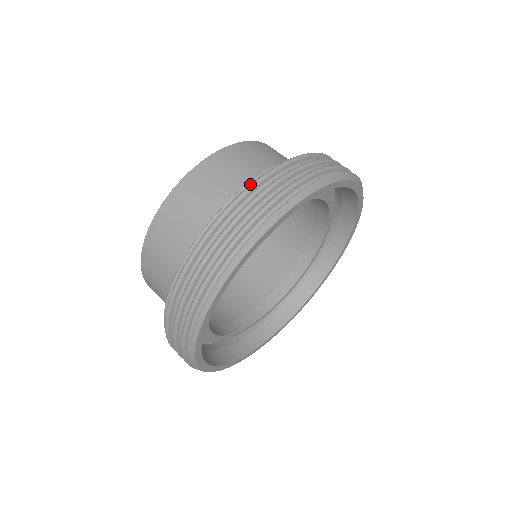
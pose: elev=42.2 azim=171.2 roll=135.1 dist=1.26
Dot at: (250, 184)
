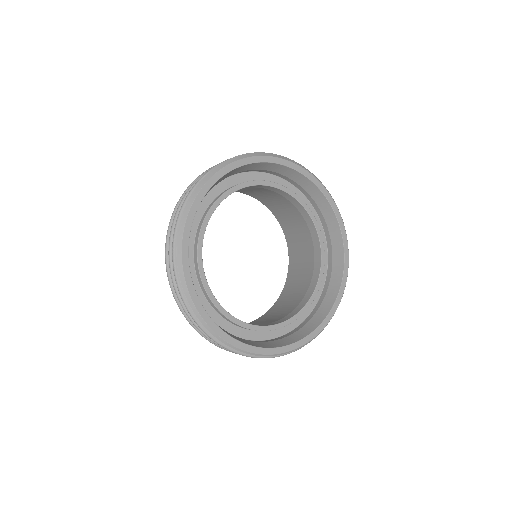
Dot at: occluded
